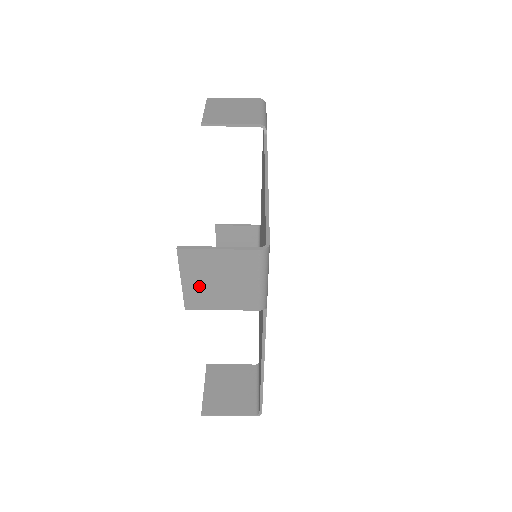
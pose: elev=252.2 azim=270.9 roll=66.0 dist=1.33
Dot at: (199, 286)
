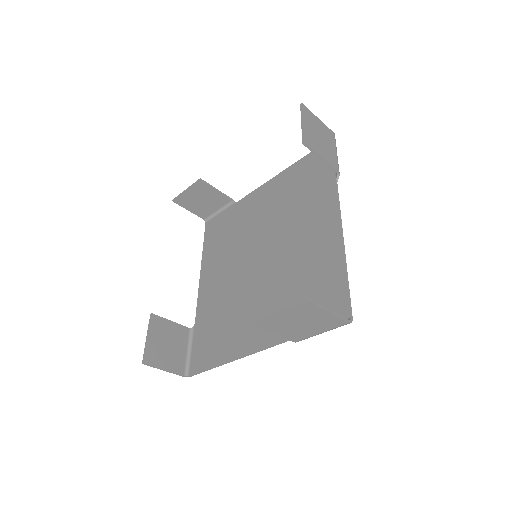
Dot at: (283, 319)
